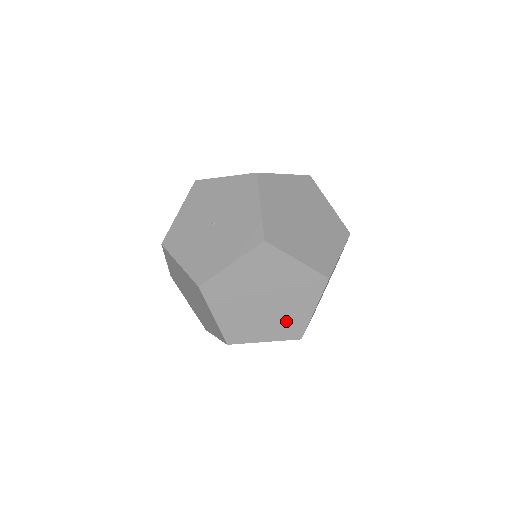
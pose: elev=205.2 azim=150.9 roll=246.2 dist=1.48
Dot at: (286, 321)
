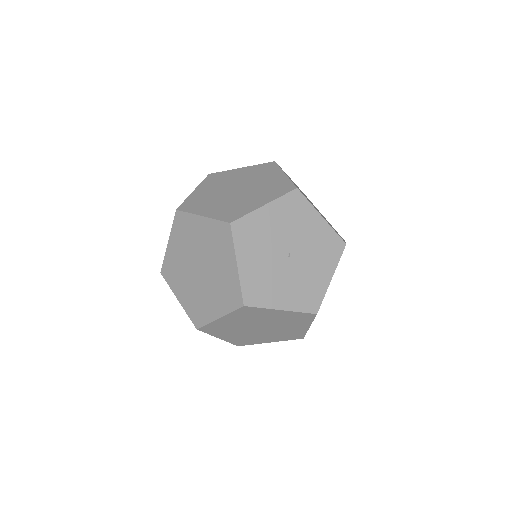
Dot at: occluded
